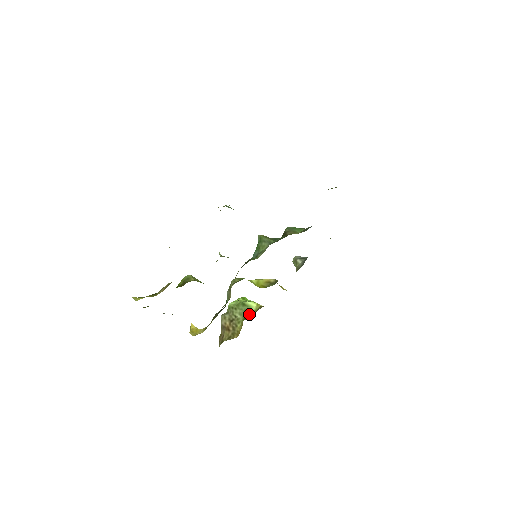
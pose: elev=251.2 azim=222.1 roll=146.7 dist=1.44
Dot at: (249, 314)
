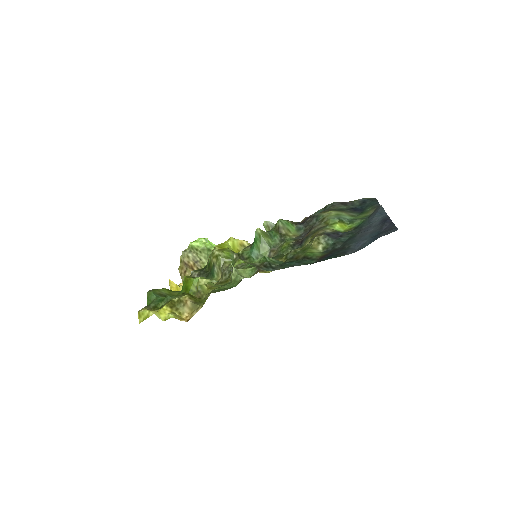
Dot at: occluded
